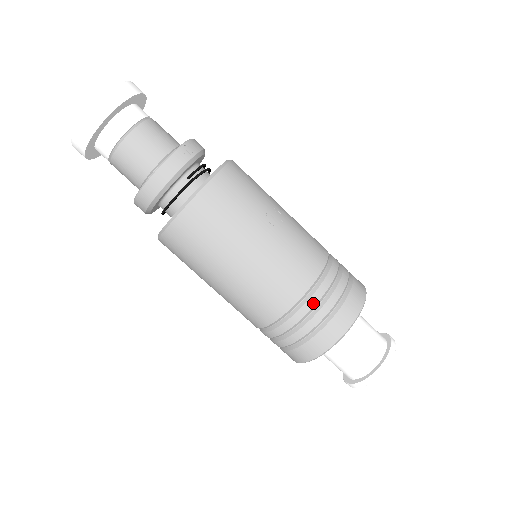
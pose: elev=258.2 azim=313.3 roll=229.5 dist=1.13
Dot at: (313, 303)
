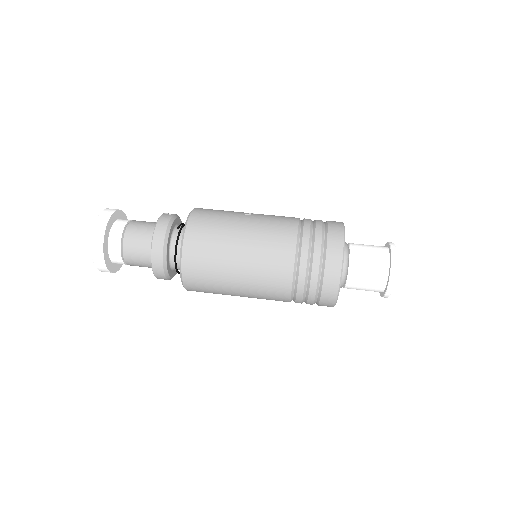
Dot at: (307, 234)
